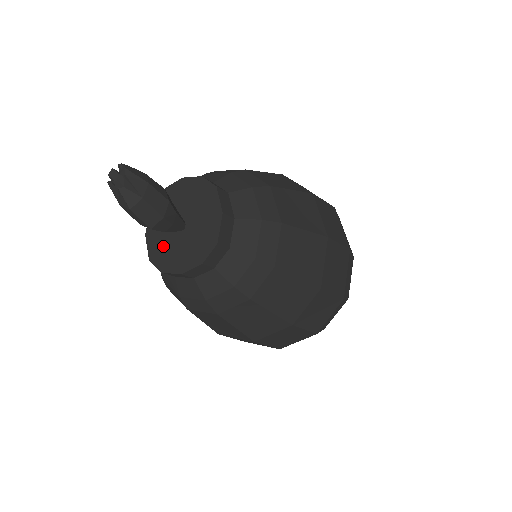
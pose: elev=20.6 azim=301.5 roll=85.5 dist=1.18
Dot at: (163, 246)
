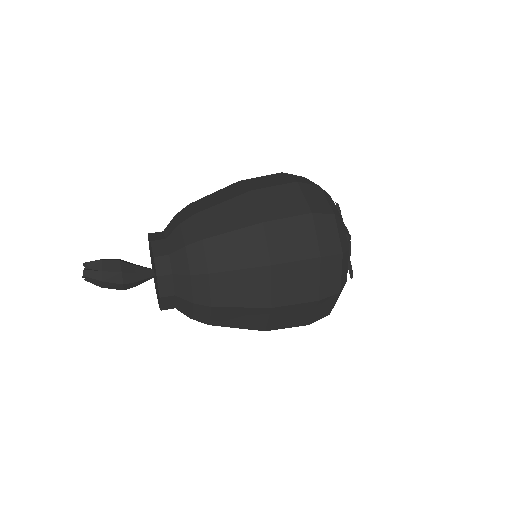
Dot at: occluded
